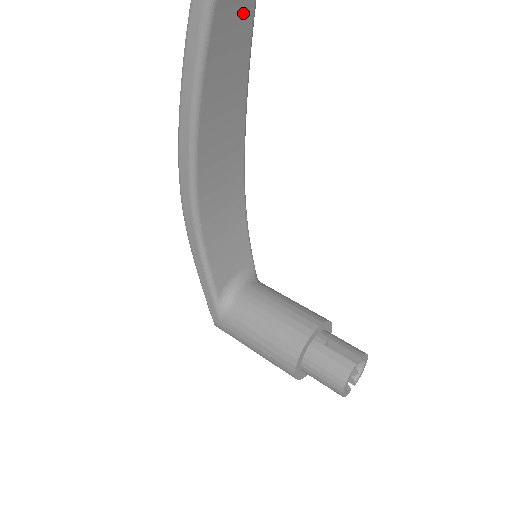
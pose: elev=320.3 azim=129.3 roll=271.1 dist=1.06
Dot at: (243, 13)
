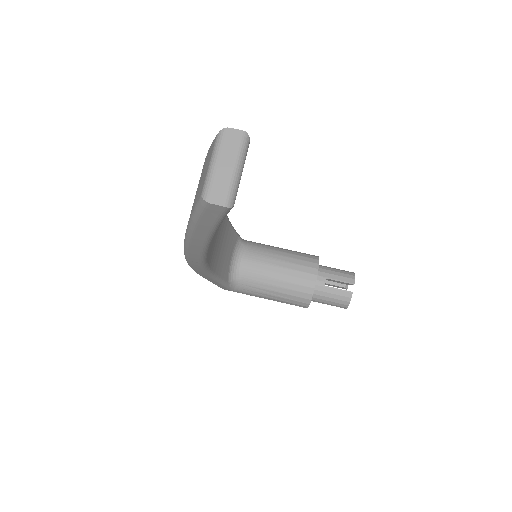
Dot at: occluded
